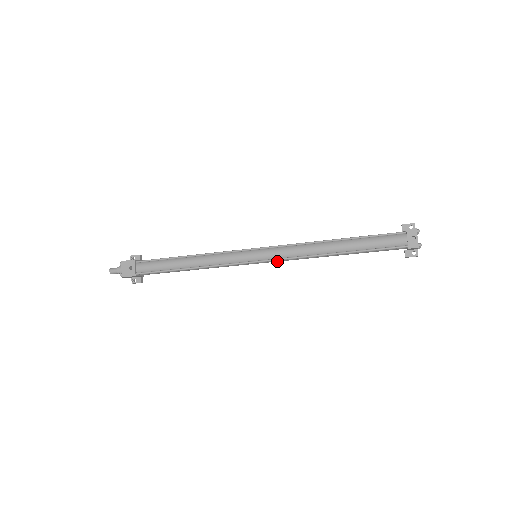
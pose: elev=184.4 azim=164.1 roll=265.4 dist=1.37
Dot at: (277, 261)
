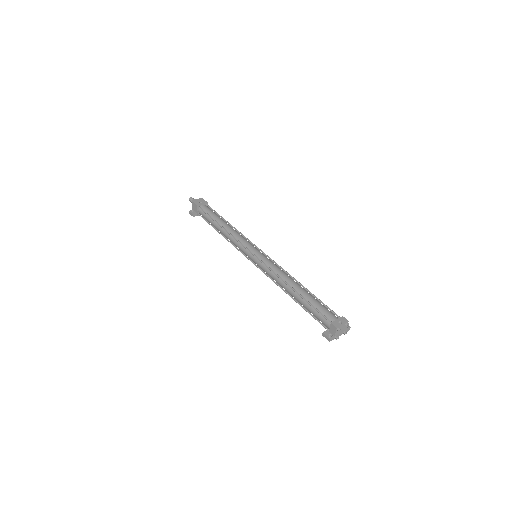
Dot at: (262, 266)
